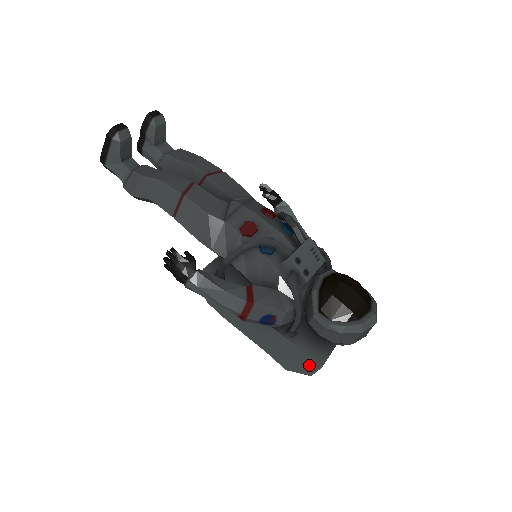
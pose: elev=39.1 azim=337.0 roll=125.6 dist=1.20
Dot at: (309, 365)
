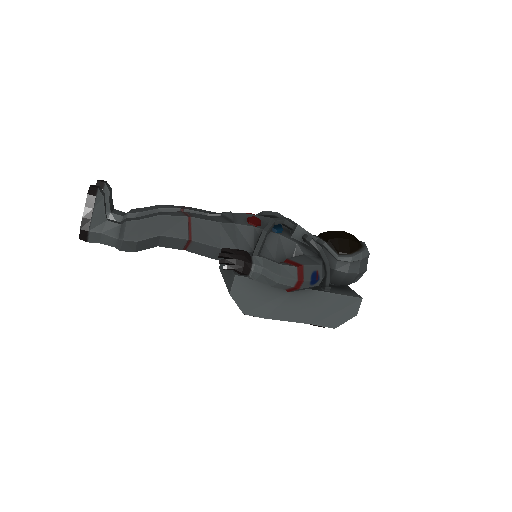
Dot at: (352, 305)
